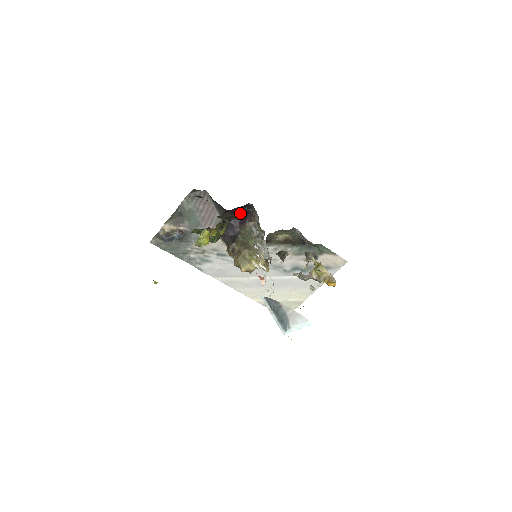
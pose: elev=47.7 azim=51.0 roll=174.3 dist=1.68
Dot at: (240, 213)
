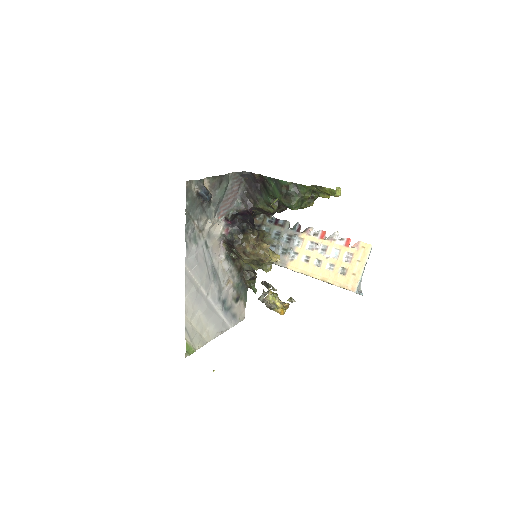
Dot at: (286, 209)
